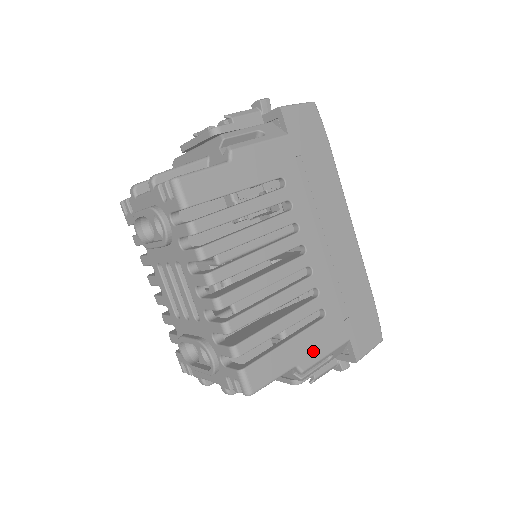
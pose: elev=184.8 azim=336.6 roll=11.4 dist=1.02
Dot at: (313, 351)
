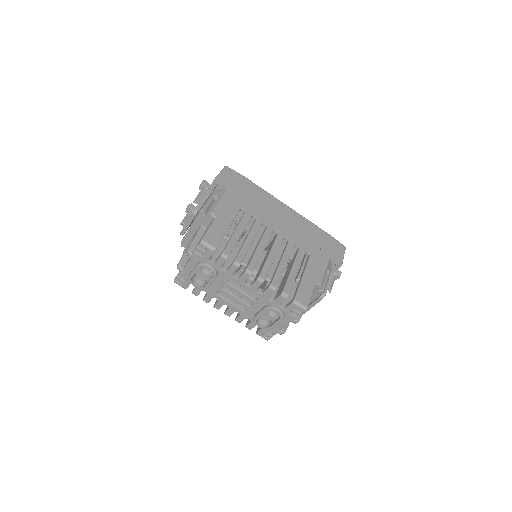
Dot at: (318, 273)
